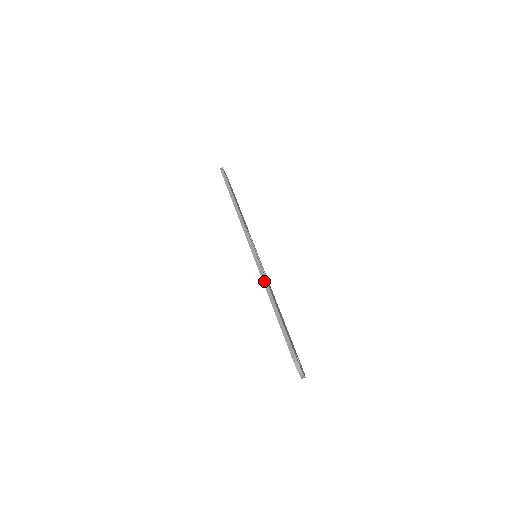
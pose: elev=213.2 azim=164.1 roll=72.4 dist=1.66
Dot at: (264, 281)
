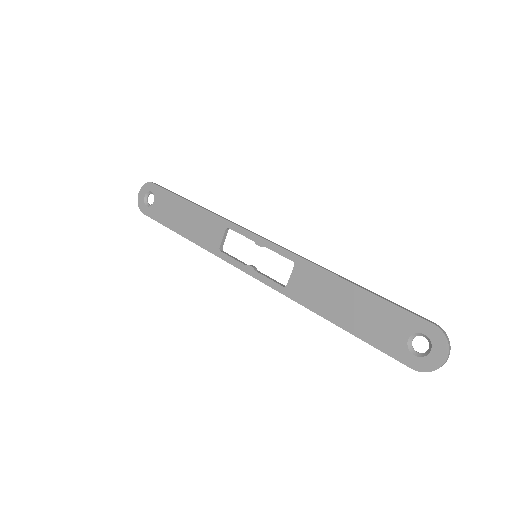
Dot at: (311, 261)
